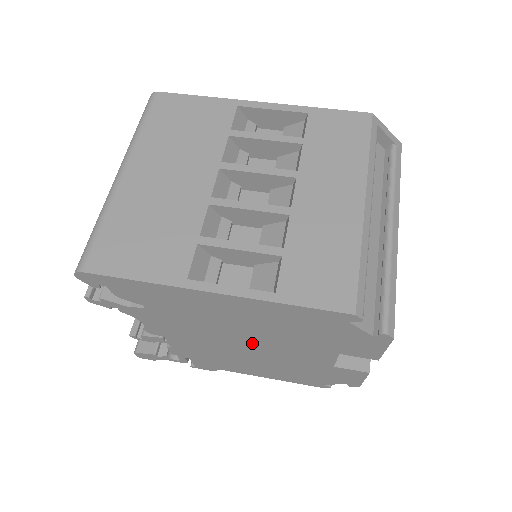
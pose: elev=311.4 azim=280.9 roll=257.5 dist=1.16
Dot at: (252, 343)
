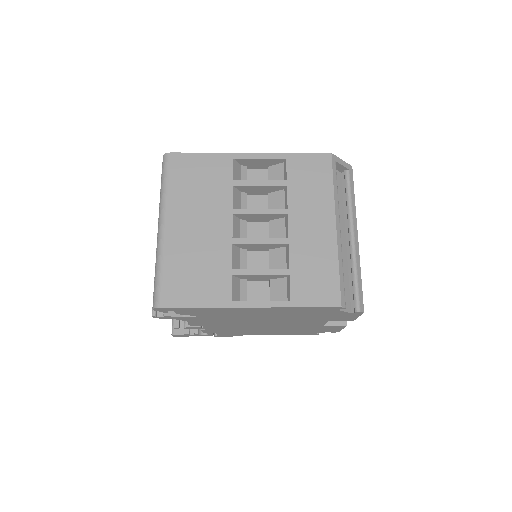
Dot at: (268, 323)
